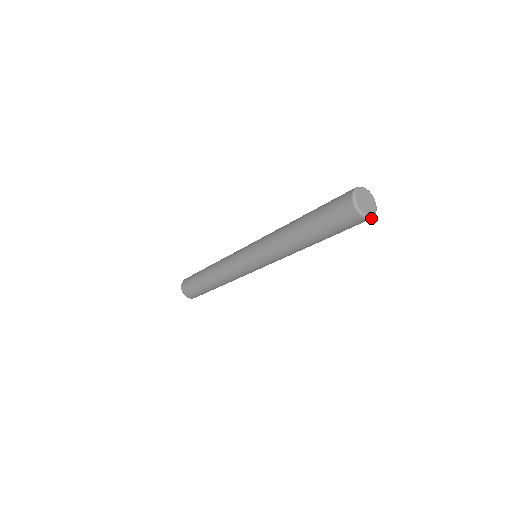
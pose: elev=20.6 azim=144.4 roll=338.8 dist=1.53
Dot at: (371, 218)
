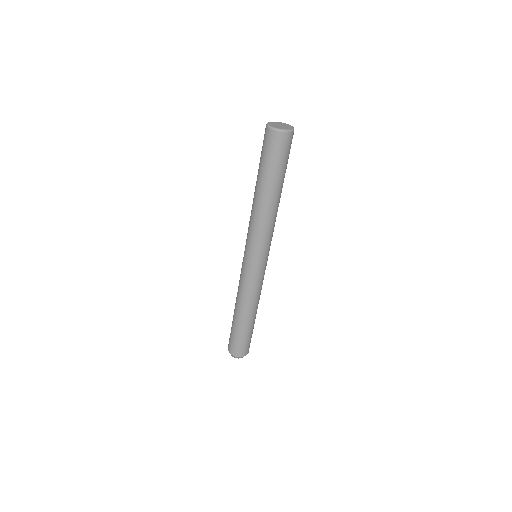
Dot at: (287, 132)
